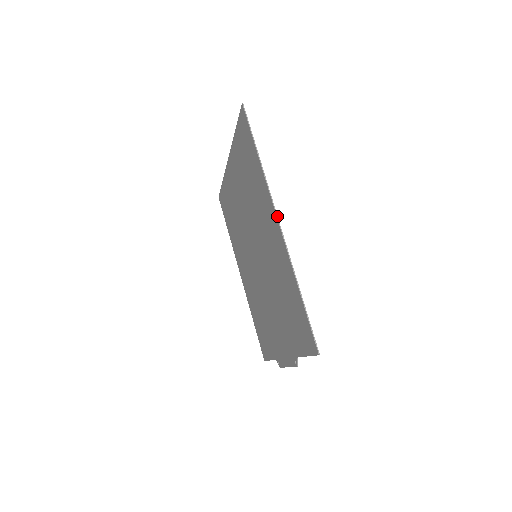
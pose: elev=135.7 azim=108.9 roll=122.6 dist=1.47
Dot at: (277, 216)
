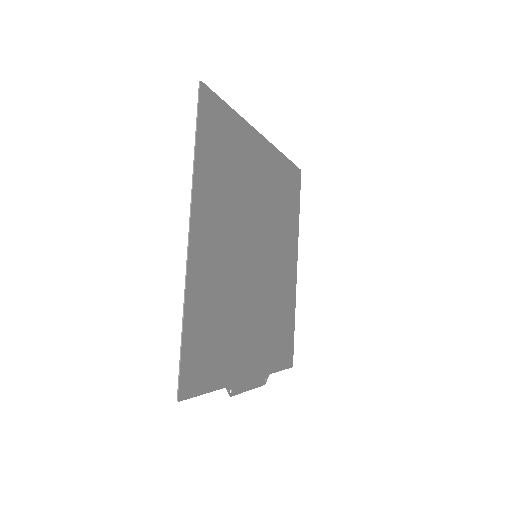
Dot at: (189, 228)
